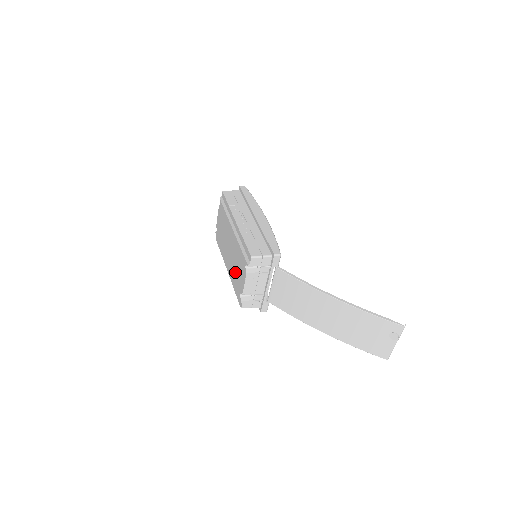
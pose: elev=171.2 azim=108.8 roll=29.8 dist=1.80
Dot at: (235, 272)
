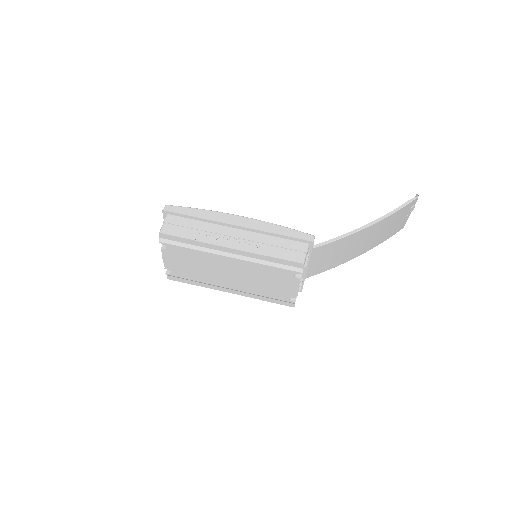
Dot at: (263, 288)
